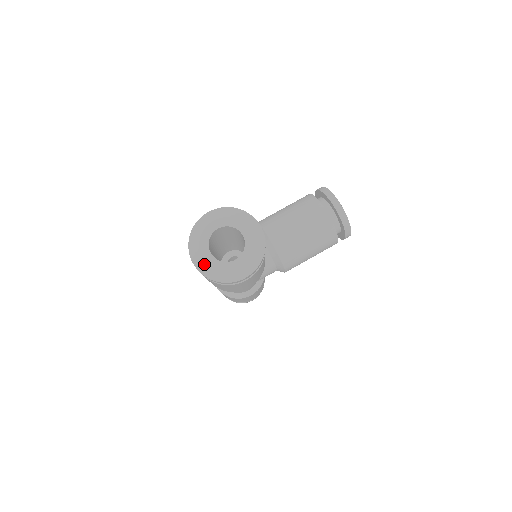
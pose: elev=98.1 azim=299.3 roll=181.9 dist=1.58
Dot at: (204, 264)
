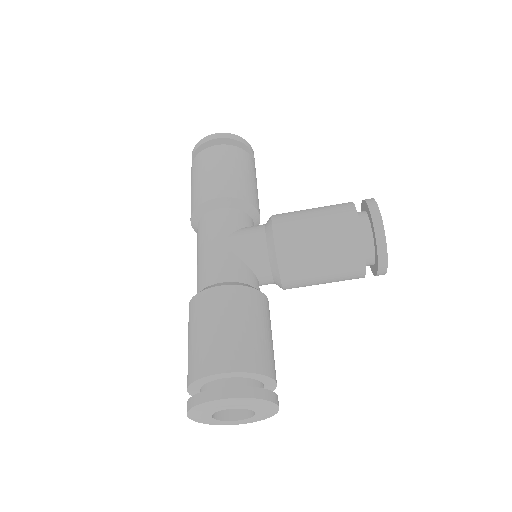
Dot at: (202, 421)
